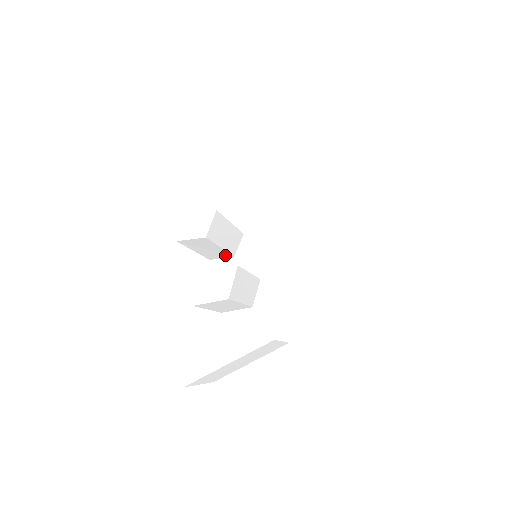
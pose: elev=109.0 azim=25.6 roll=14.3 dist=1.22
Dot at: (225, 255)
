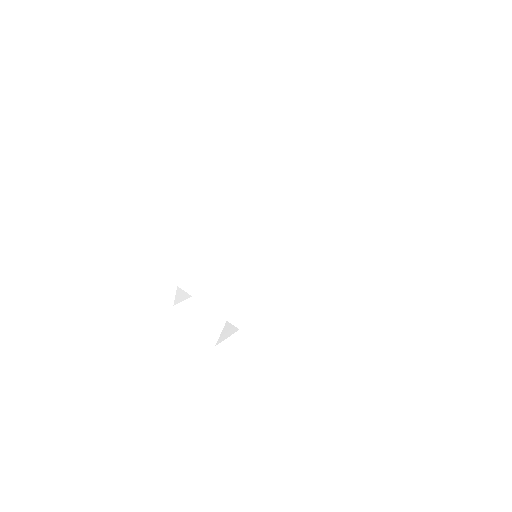
Dot at: occluded
